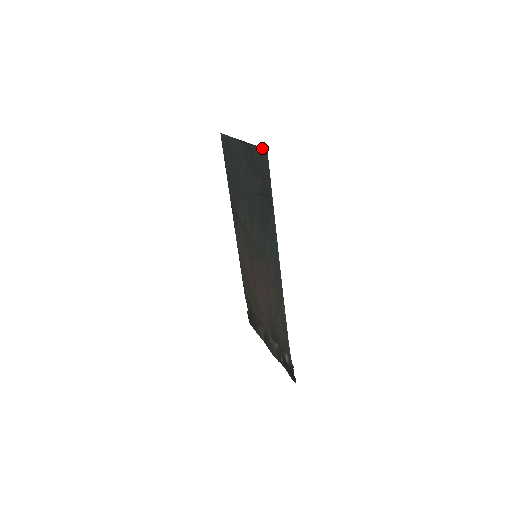
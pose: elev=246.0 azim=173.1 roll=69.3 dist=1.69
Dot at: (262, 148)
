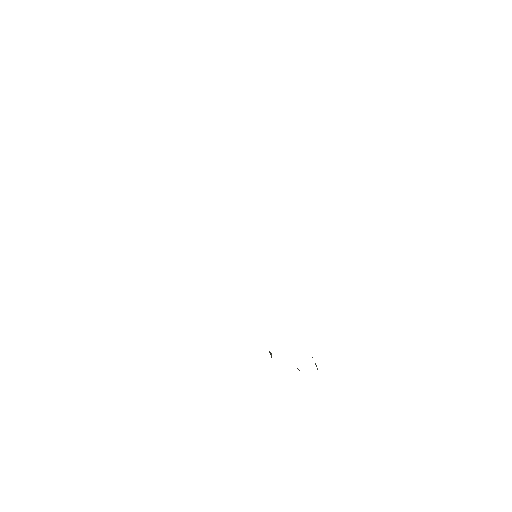
Dot at: occluded
